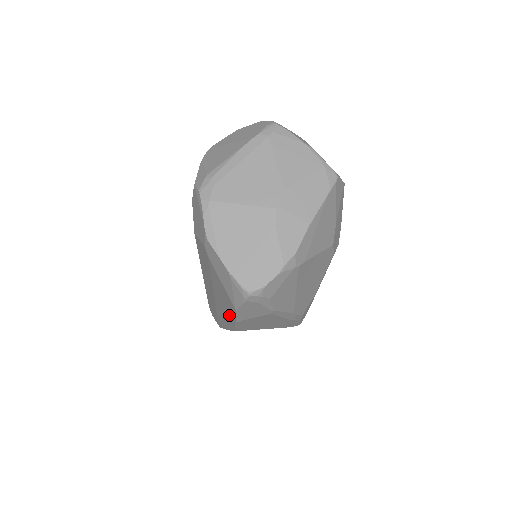
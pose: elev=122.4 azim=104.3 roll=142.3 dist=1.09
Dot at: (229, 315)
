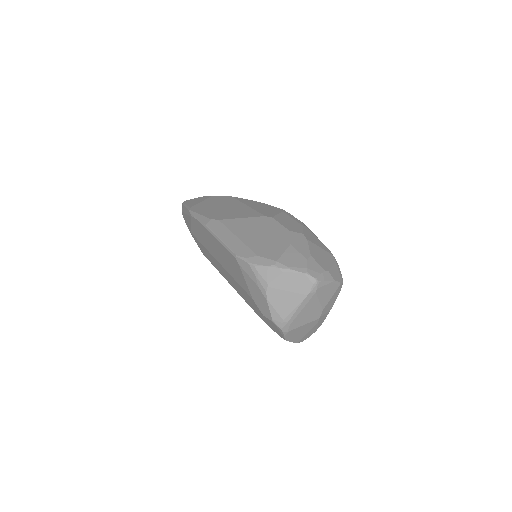
Dot at: occluded
